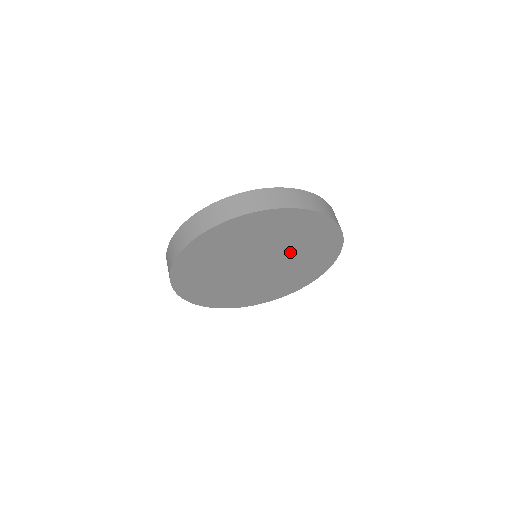
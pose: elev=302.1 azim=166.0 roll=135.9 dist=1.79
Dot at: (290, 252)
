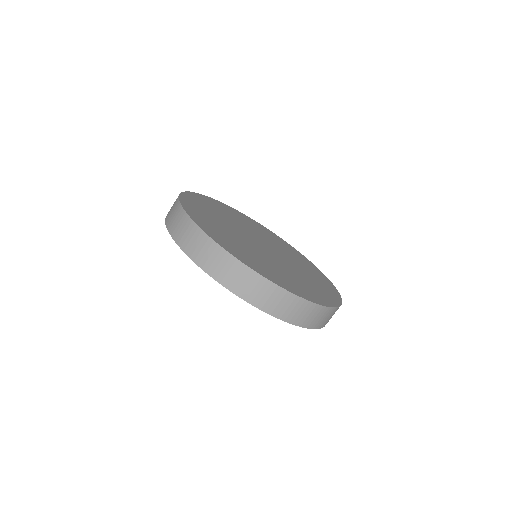
Dot at: occluded
